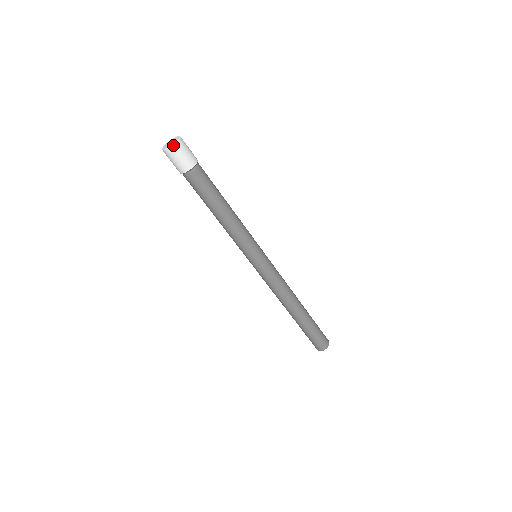
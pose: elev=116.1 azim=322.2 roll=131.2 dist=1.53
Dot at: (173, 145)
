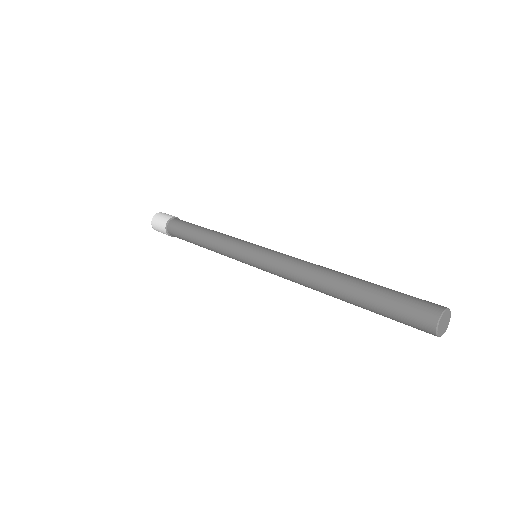
Dot at: (157, 213)
